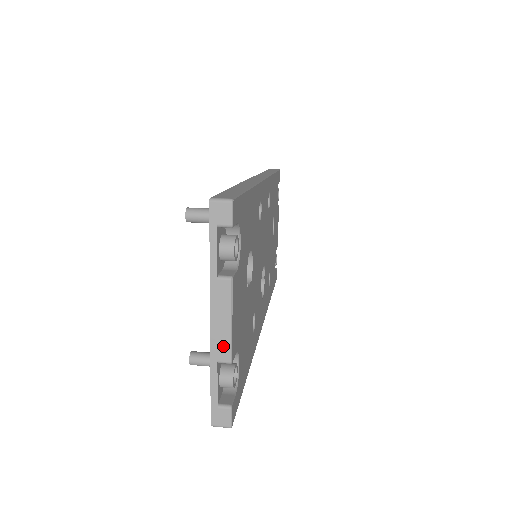
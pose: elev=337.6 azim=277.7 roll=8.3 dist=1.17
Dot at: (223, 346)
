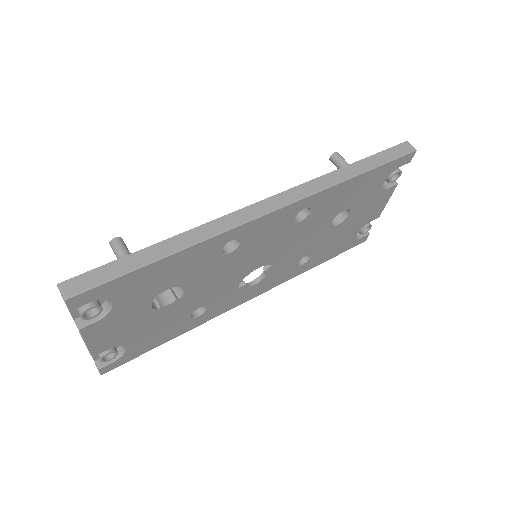
Dot at: occluded
